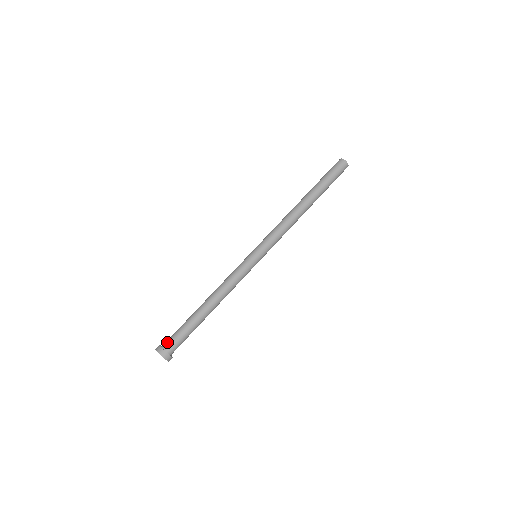
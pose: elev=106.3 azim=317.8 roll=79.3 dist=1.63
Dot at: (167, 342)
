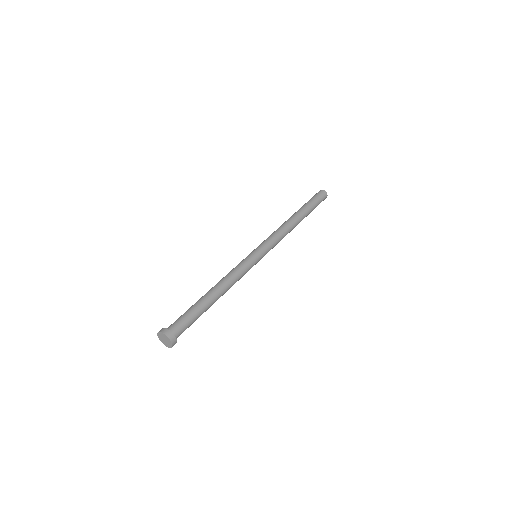
Dot at: occluded
